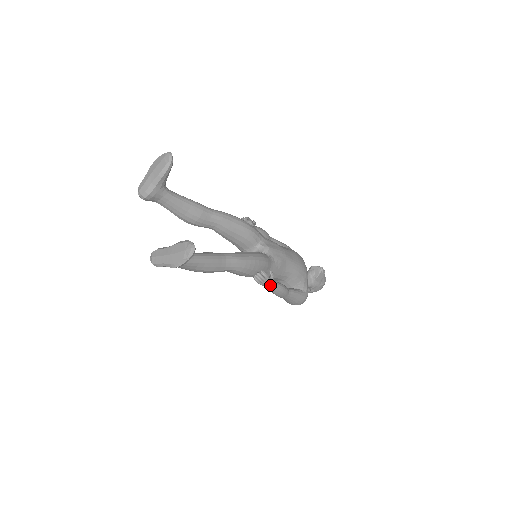
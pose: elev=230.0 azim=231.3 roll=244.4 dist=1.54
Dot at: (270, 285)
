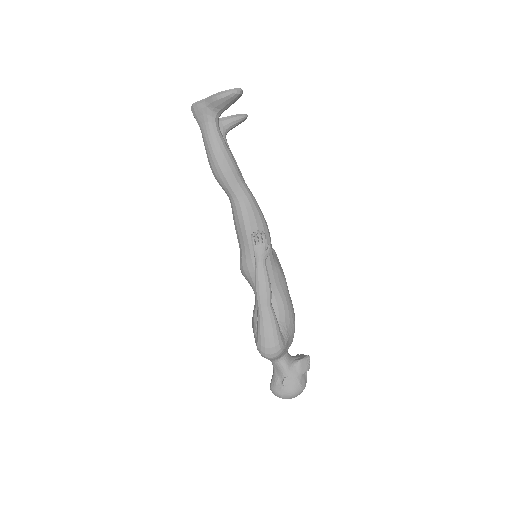
Dot at: (261, 259)
